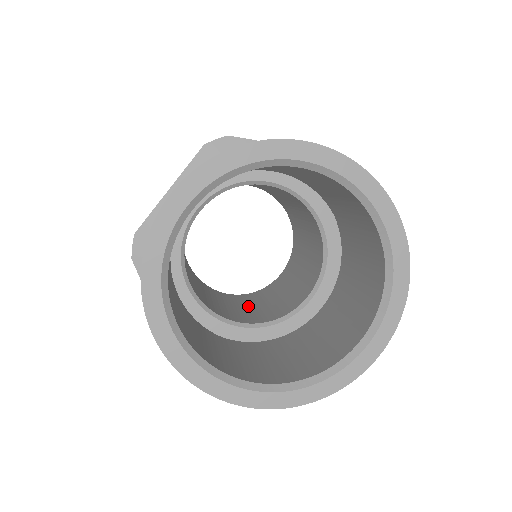
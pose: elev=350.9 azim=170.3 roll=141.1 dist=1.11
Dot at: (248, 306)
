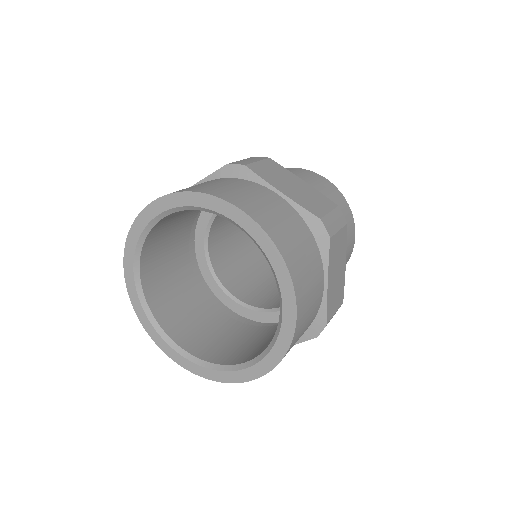
Dot at: (264, 282)
